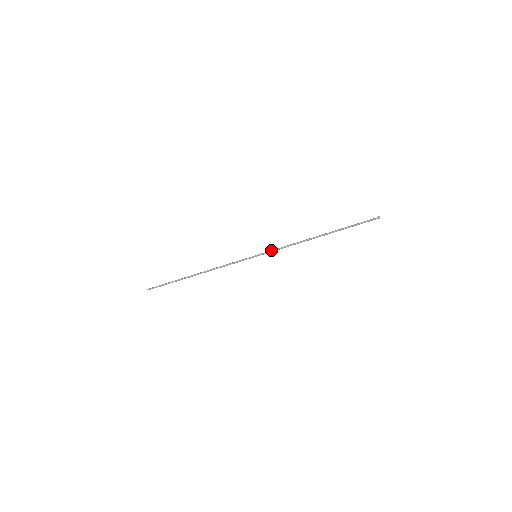
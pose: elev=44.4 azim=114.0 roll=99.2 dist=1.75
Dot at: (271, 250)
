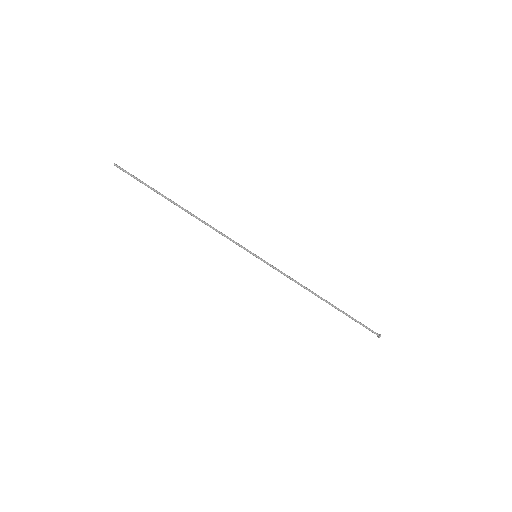
Dot at: occluded
